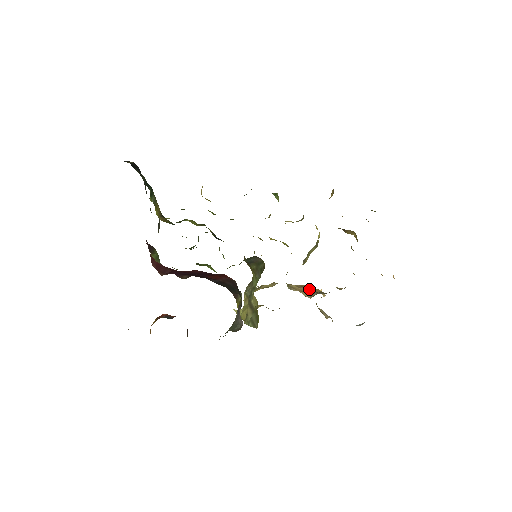
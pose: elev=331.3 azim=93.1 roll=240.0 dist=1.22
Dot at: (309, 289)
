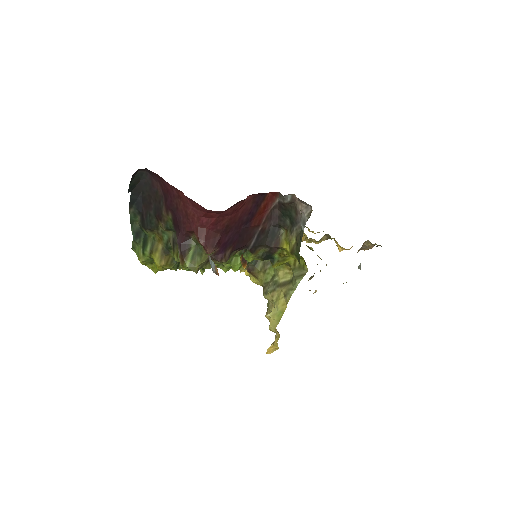
Dot at: occluded
